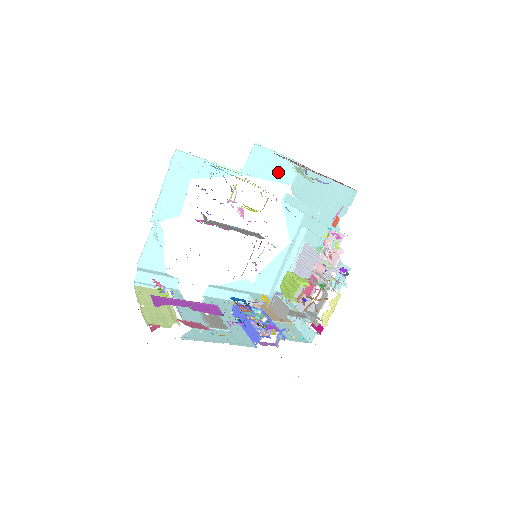
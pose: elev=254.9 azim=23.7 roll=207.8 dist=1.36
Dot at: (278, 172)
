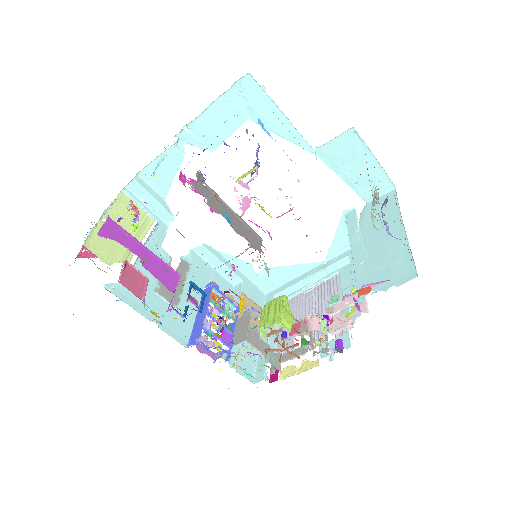
Dot at: (361, 178)
